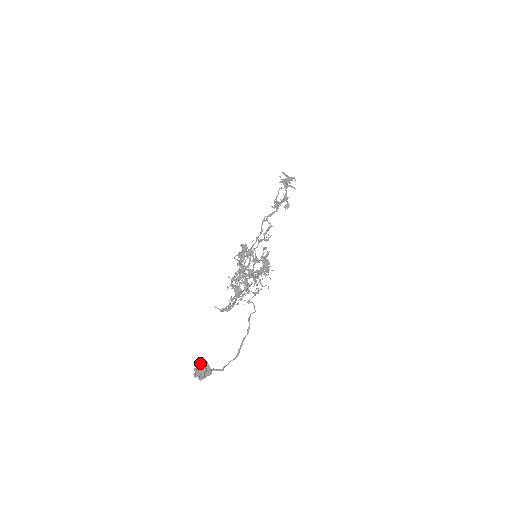
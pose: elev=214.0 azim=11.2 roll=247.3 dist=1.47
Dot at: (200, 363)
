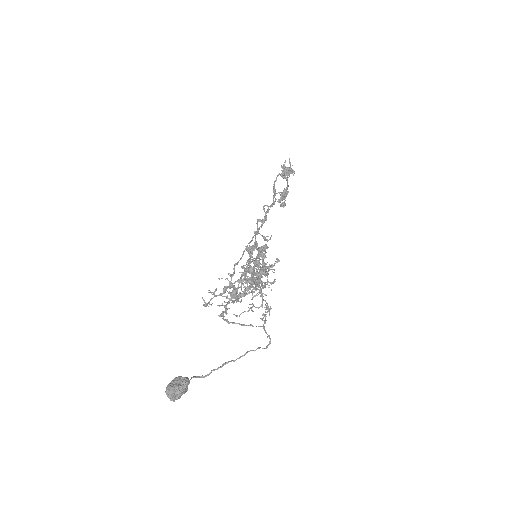
Dot at: (185, 382)
